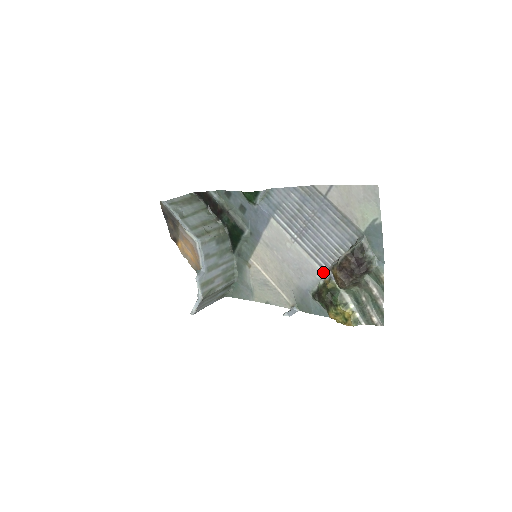
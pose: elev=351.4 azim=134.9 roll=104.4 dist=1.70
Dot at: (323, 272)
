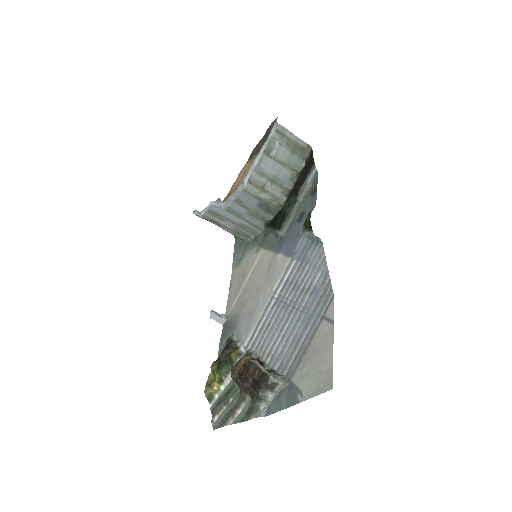
Dot at: (246, 343)
